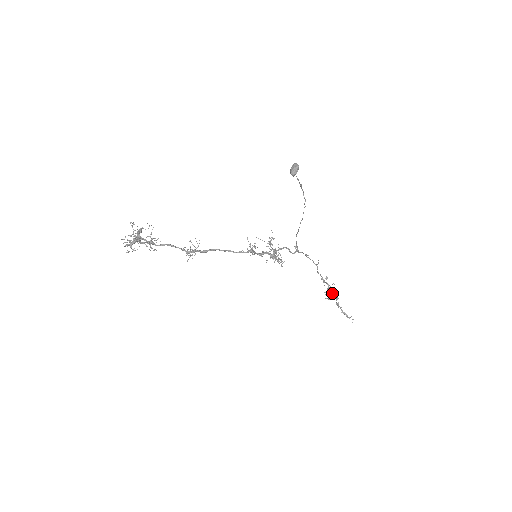
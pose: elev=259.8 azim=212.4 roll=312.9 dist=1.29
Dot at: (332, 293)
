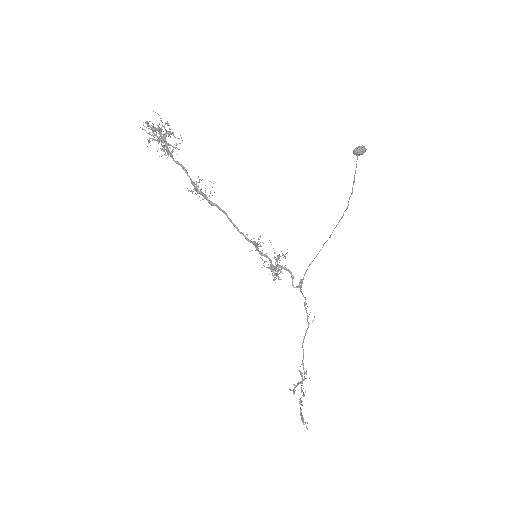
Dot at: occluded
